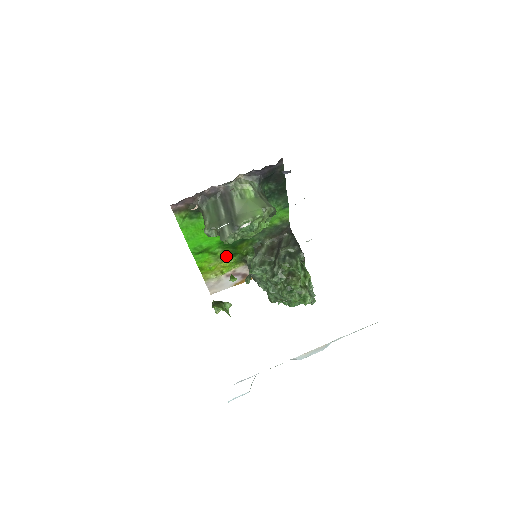
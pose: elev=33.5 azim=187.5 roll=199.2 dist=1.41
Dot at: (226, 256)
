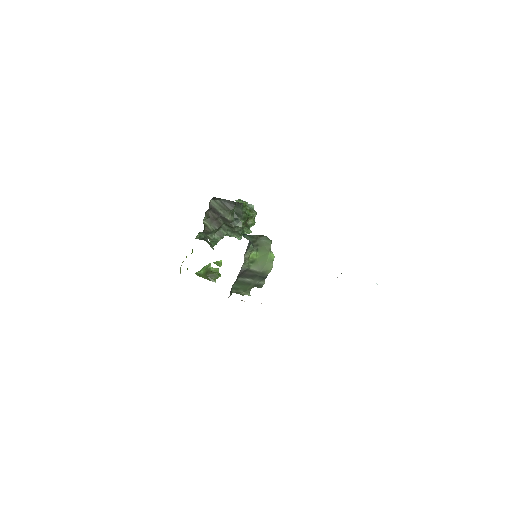
Dot at: occluded
